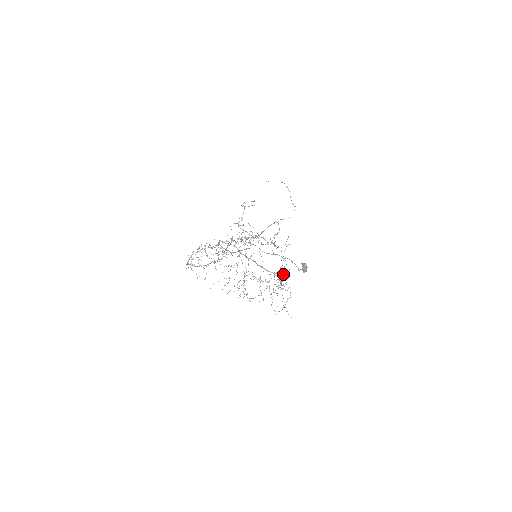
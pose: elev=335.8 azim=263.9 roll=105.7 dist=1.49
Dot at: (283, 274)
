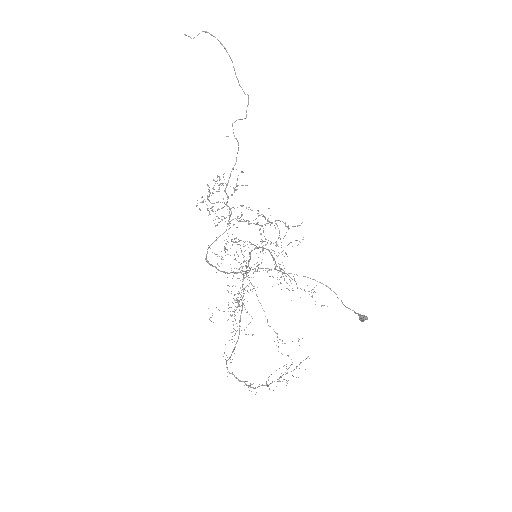
Dot at: occluded
